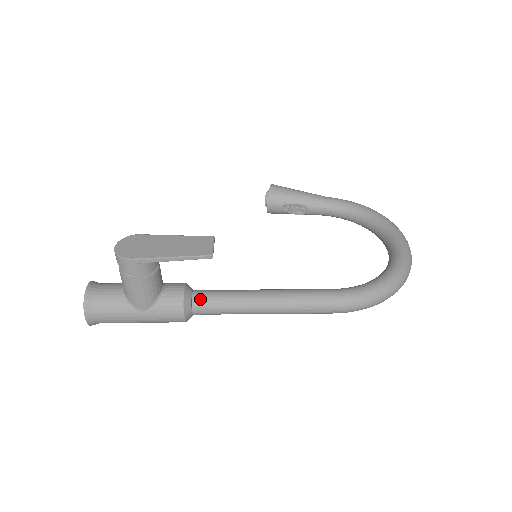
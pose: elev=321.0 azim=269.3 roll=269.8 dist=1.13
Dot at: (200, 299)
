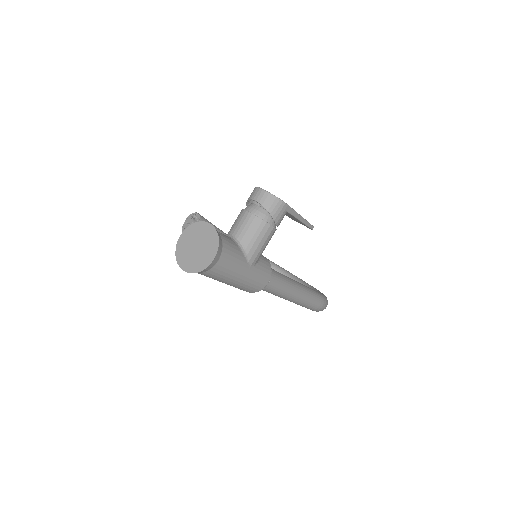
Dot at: occluded
